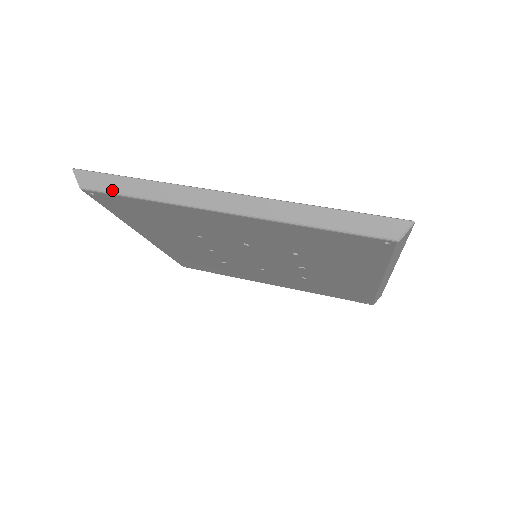
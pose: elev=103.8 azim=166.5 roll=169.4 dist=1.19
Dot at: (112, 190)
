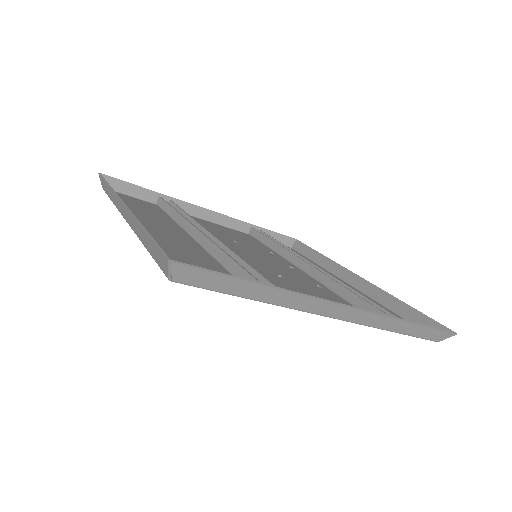
Dot at: (106, 192)
